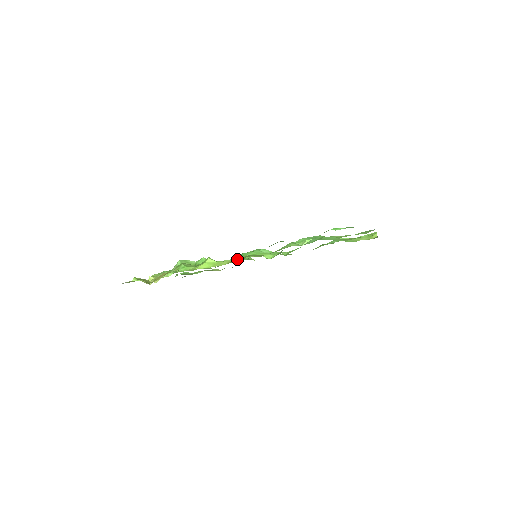
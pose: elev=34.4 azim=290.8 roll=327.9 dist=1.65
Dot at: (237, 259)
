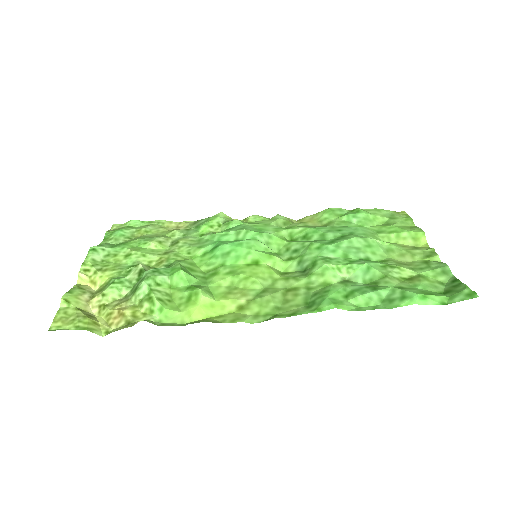
Dot at: (253, 306)
